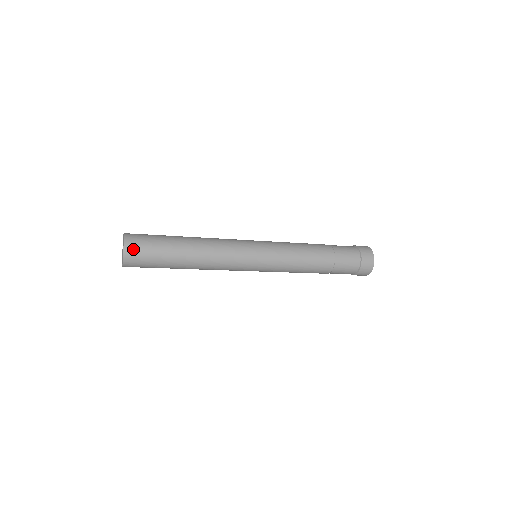
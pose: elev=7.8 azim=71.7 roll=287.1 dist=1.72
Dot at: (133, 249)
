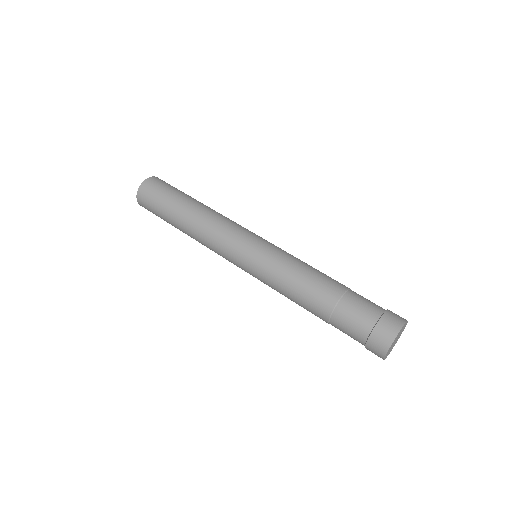
Dot at: (143, 199)
